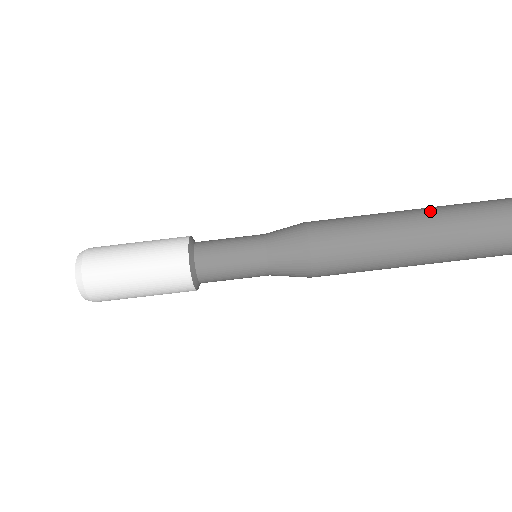
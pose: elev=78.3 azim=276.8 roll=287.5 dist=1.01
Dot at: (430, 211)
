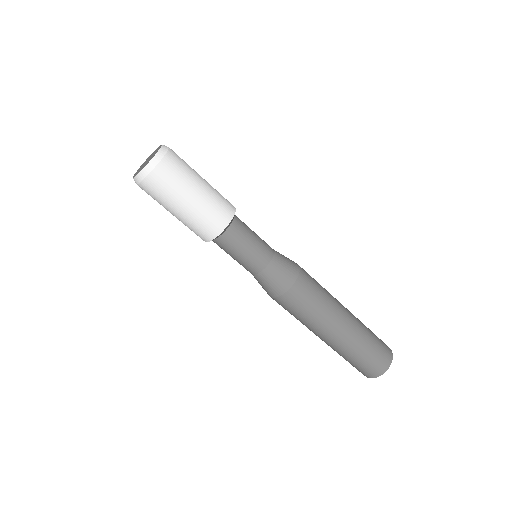
Dot at: occluded
